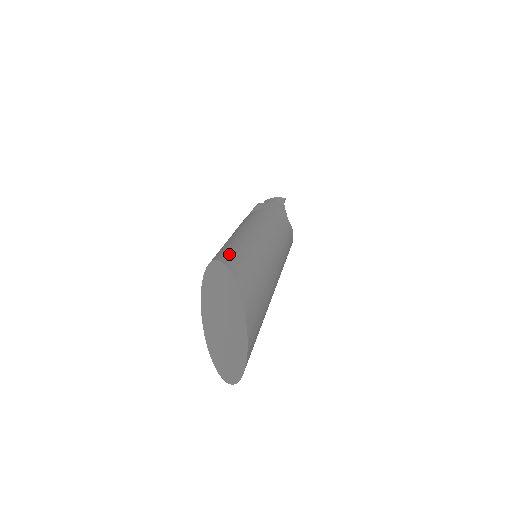
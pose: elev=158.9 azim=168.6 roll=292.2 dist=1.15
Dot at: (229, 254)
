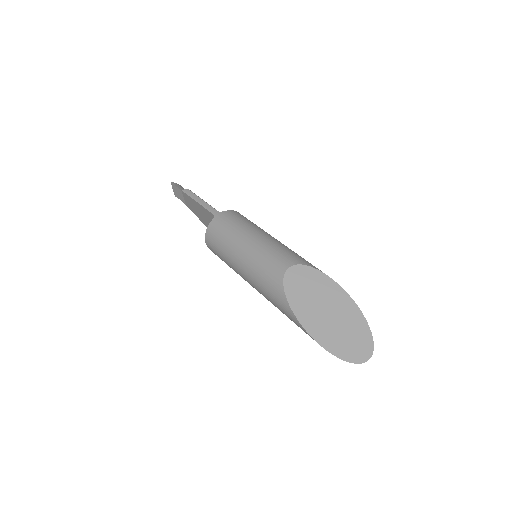
Dot at: occluded
